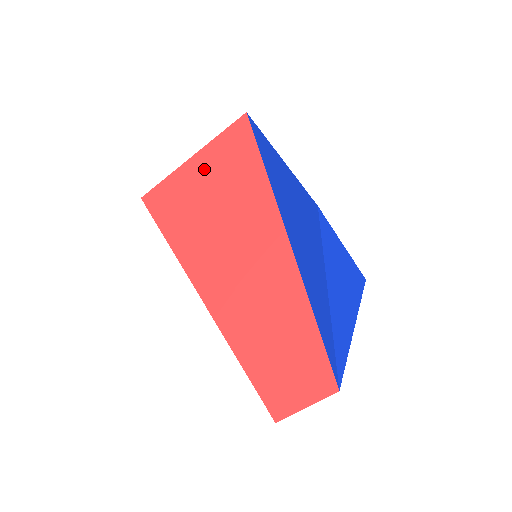
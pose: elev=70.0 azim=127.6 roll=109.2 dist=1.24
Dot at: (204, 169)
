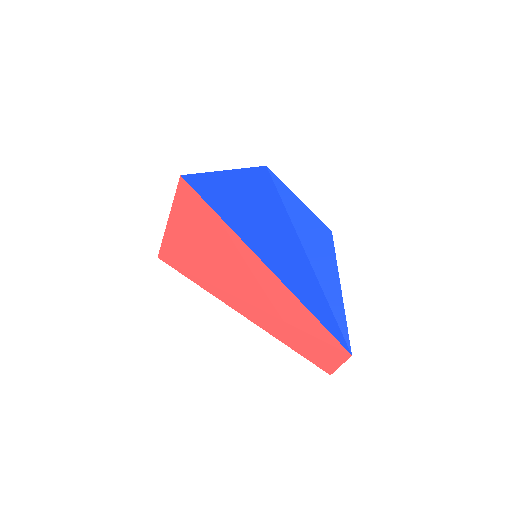
Dot at: (185, 230)
